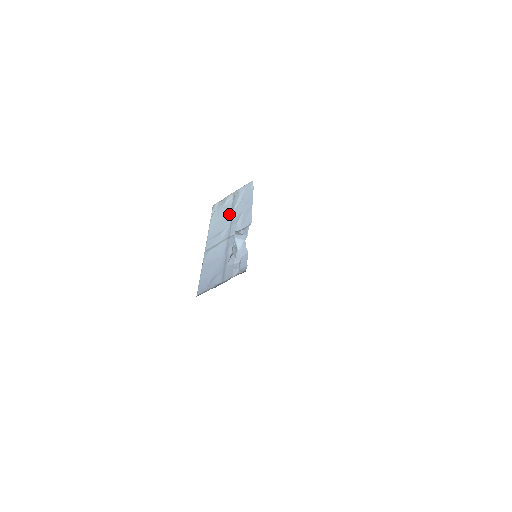
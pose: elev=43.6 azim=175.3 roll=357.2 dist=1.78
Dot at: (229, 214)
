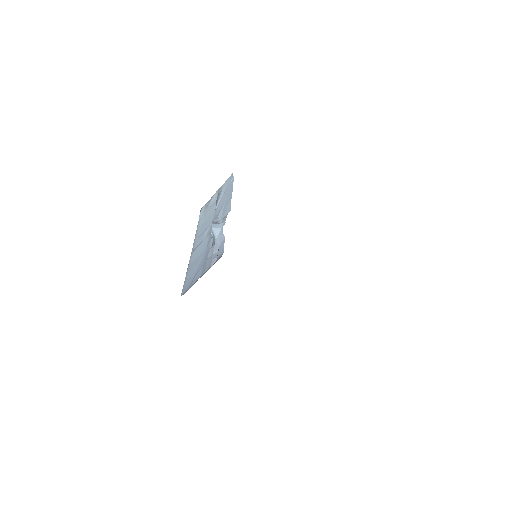
Dot at: (213, 211)
